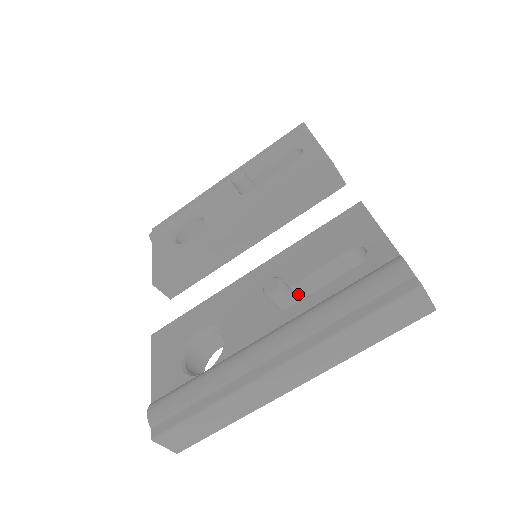
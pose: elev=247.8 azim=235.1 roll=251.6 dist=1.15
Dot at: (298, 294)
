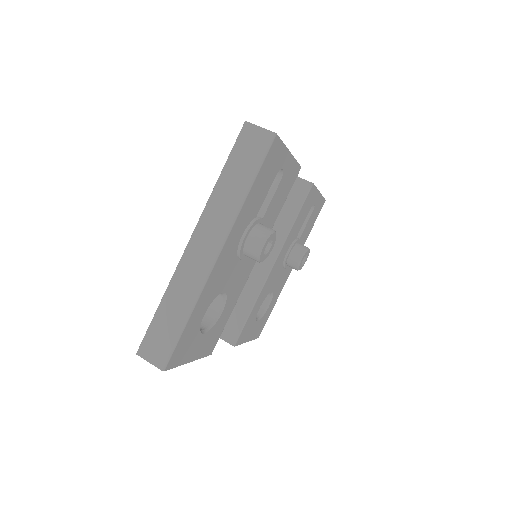
Dot at: occluded
